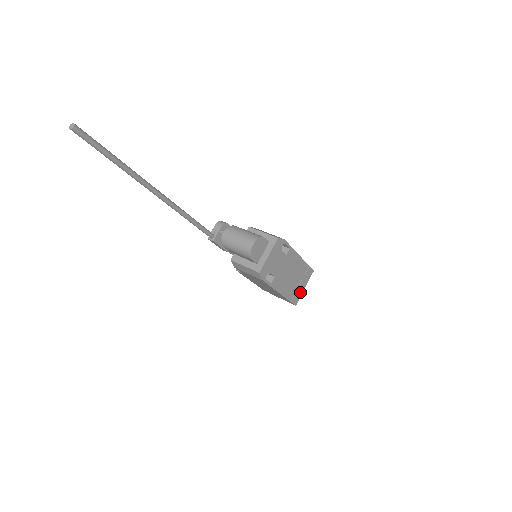
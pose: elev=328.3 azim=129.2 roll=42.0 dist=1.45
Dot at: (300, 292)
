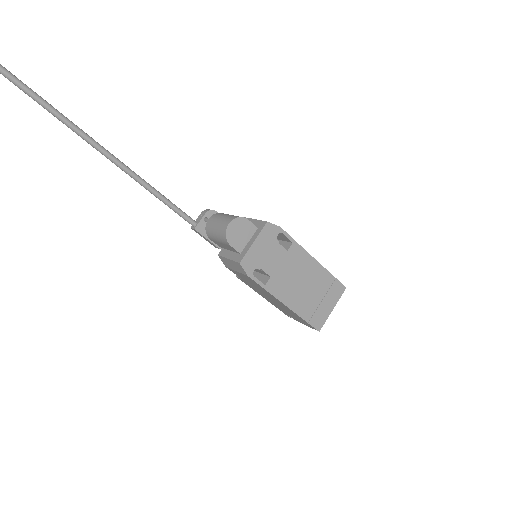
Dot at: (325, 313)
